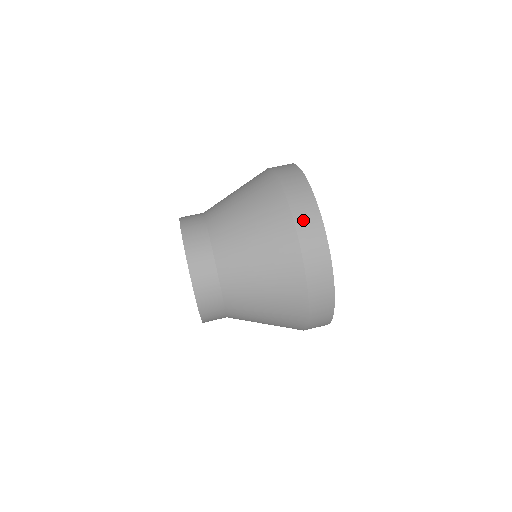
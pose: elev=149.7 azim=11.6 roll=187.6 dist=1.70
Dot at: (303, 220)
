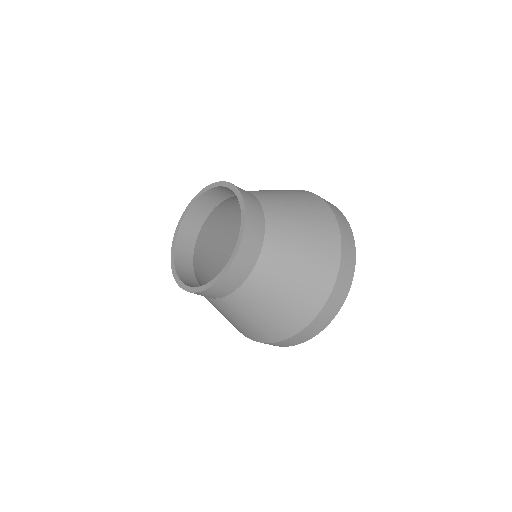
Dot at: (344, 232)
